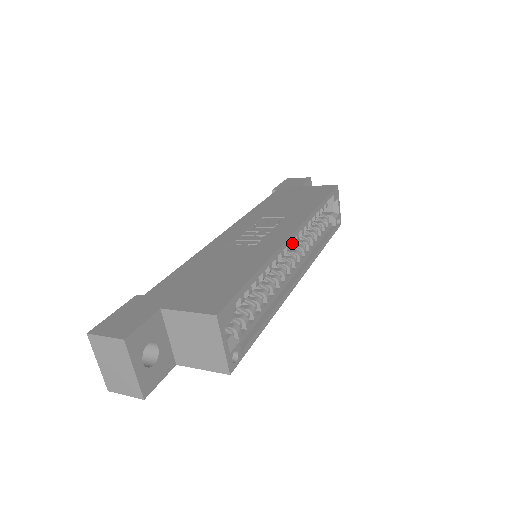
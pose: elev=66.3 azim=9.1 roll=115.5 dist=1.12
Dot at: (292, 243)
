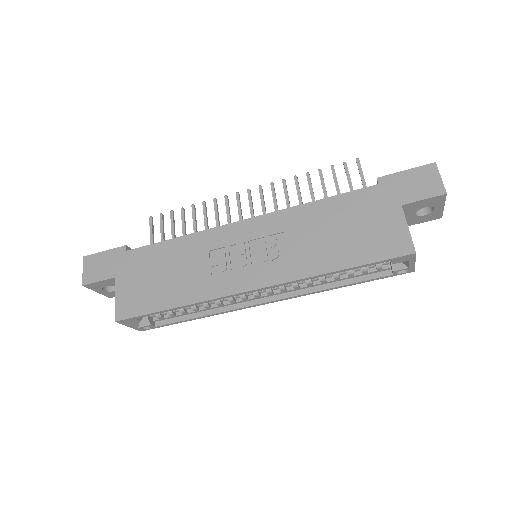
Dot at: occluded
